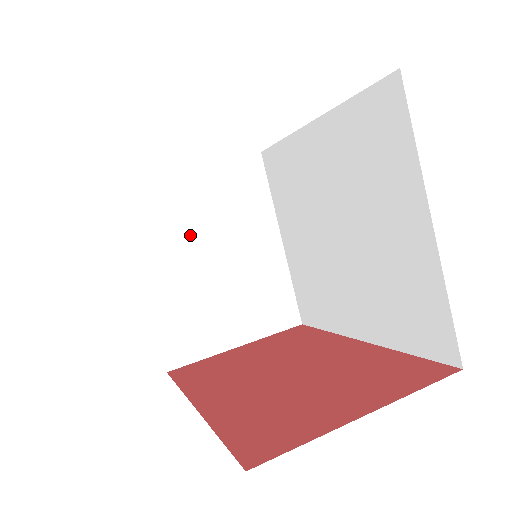
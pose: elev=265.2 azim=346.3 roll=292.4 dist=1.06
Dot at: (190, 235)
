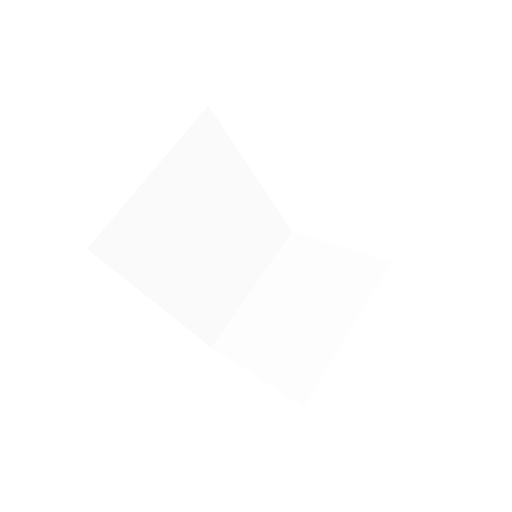
Dot at: (297, 283)
